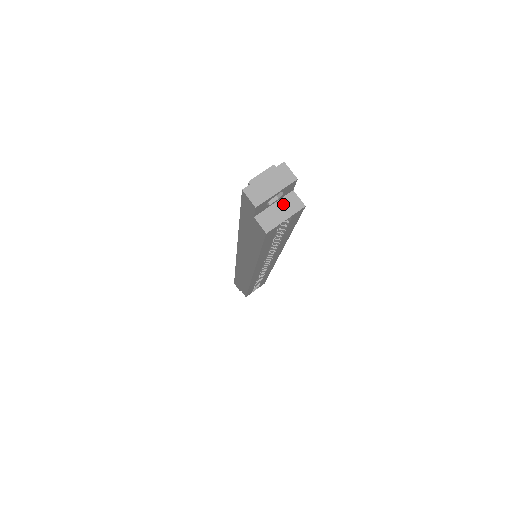
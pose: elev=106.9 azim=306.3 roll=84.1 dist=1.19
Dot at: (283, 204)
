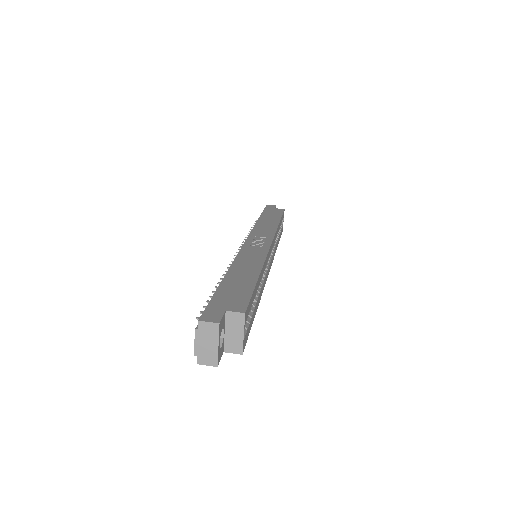
Dot at: (230, 326)
